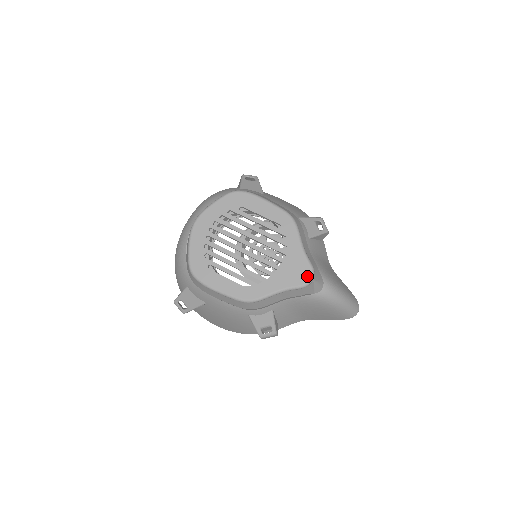
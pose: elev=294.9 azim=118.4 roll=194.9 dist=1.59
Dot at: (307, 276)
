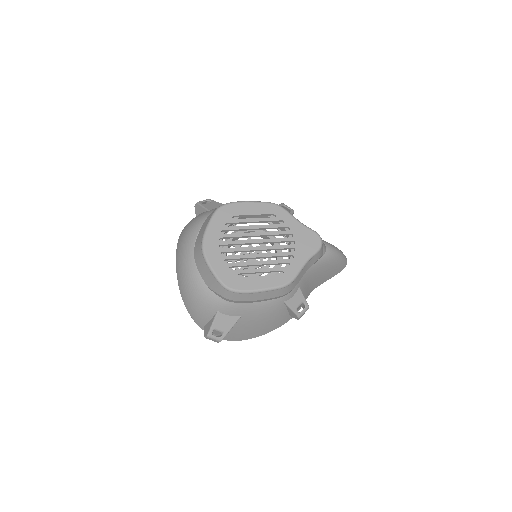
Dot at: (317, 240)
